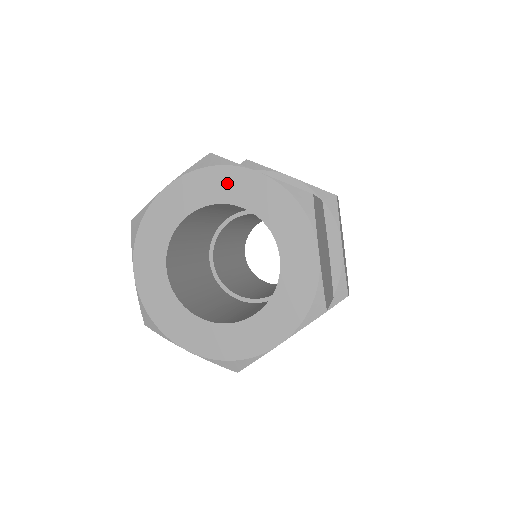
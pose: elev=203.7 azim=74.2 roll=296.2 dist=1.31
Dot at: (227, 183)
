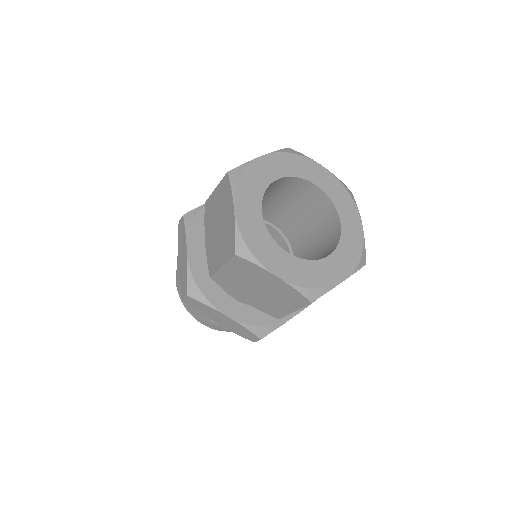
Dot at: (305, 167)
